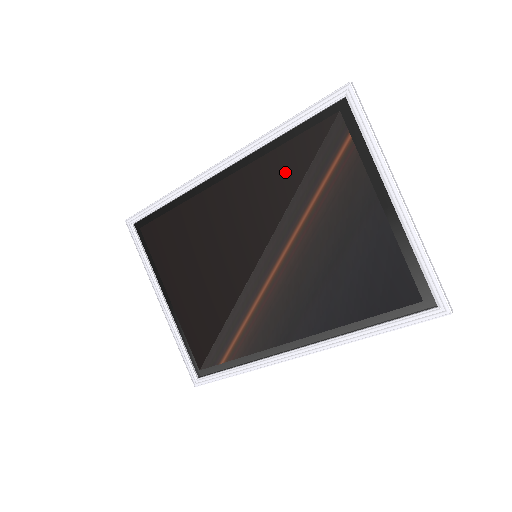
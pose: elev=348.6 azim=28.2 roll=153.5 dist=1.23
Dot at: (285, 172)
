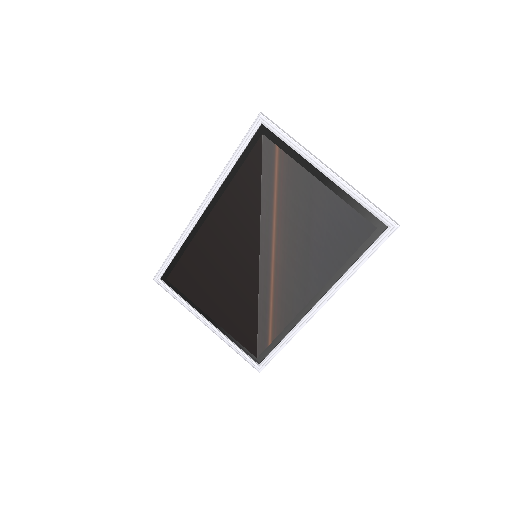
Dot at: (247, 190)
